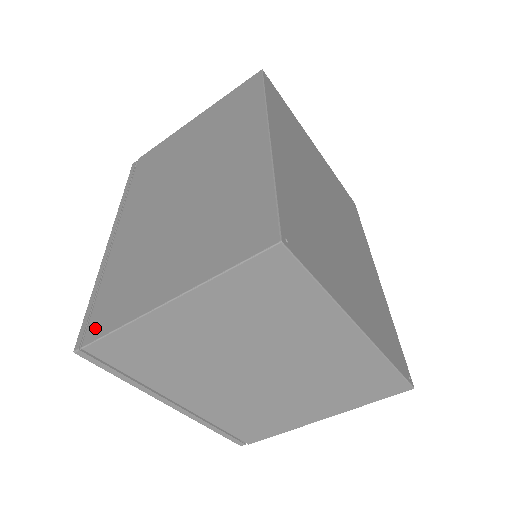
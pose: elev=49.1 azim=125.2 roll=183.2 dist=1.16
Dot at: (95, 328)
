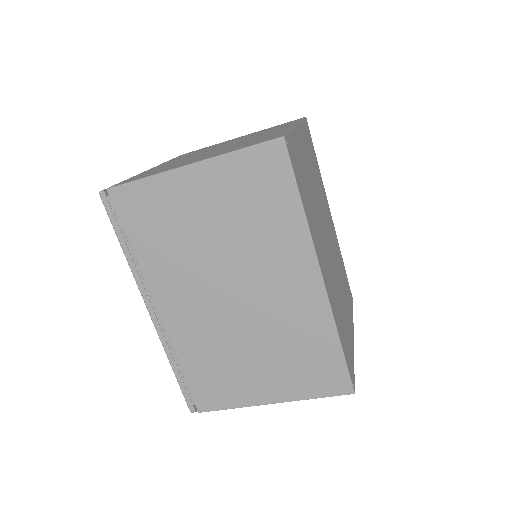
Dot at: (204, 403)
